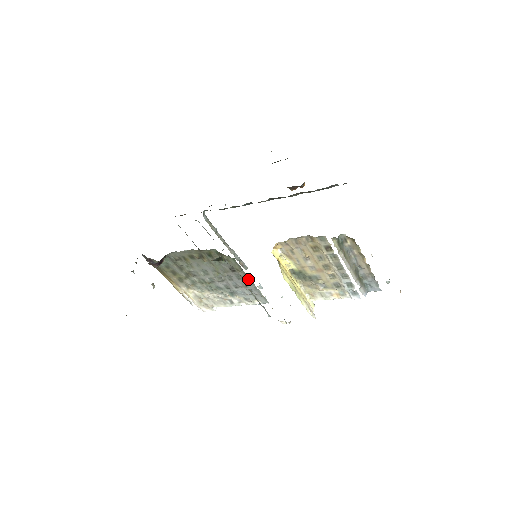
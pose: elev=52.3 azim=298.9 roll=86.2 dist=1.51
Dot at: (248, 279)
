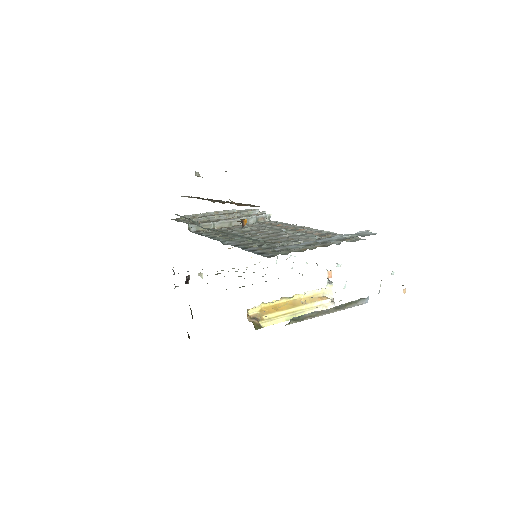
Dot at: occluded
